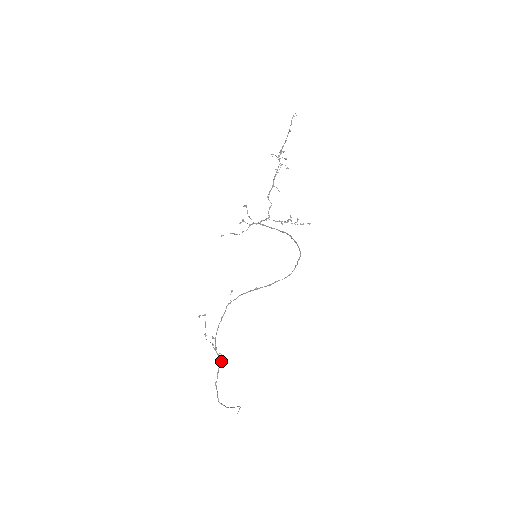
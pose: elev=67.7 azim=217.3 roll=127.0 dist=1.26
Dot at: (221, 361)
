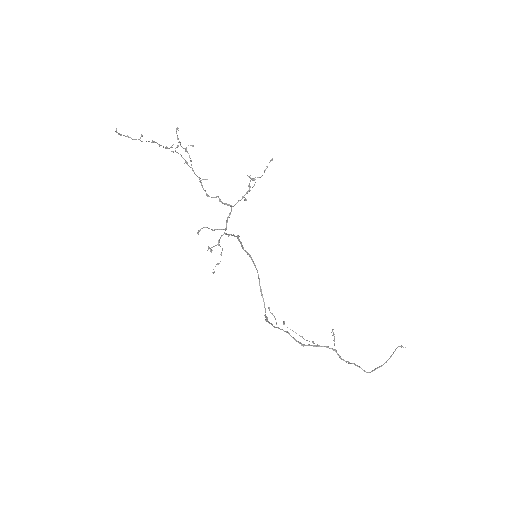
Dot at: occluded
